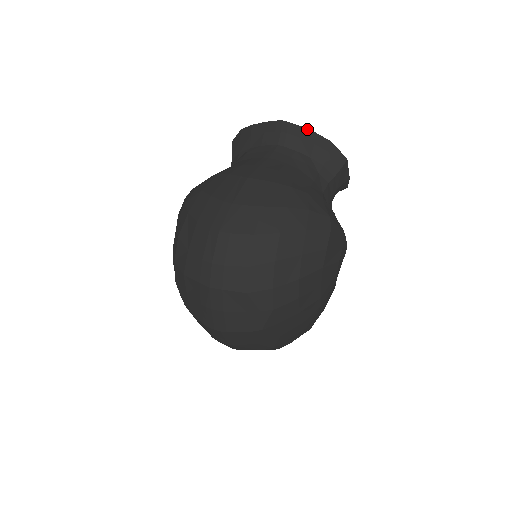
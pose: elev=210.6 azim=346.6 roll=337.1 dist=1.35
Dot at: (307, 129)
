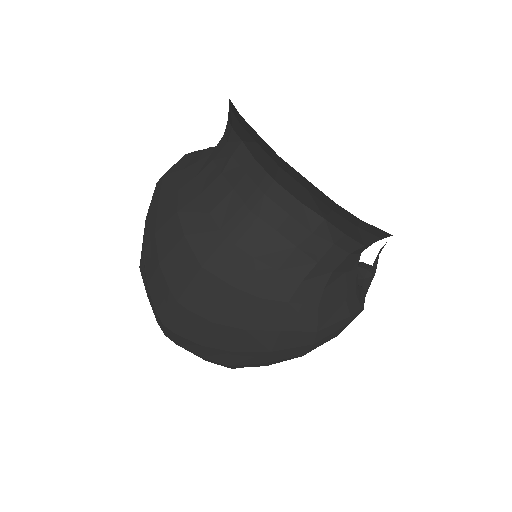
Dot at: occluded
